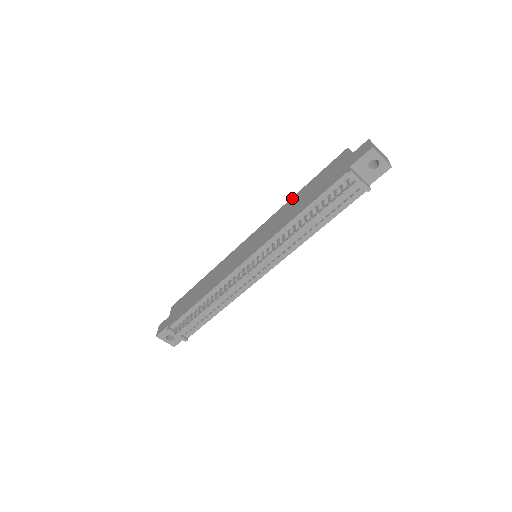
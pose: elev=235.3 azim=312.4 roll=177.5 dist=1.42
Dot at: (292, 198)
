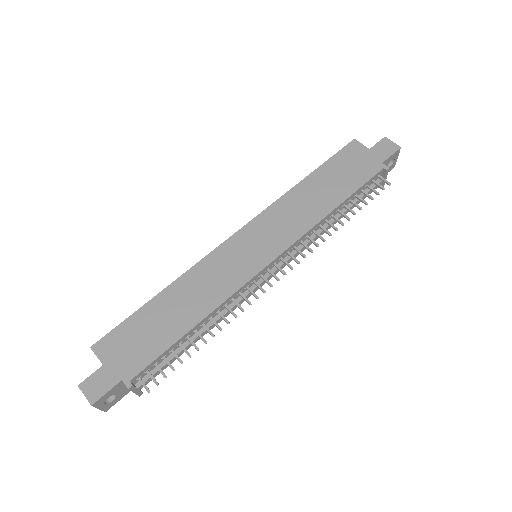
Dot at: (298, 185)
